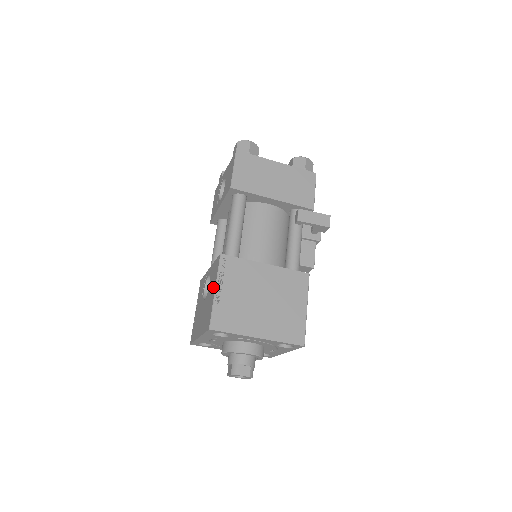
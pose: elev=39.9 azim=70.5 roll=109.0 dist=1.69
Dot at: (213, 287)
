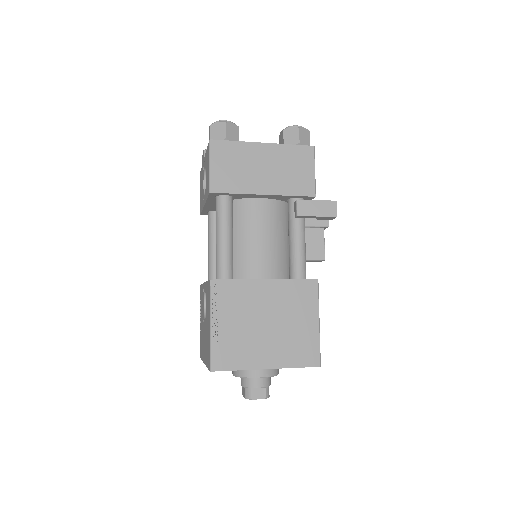
Dot at: (208, 318)
